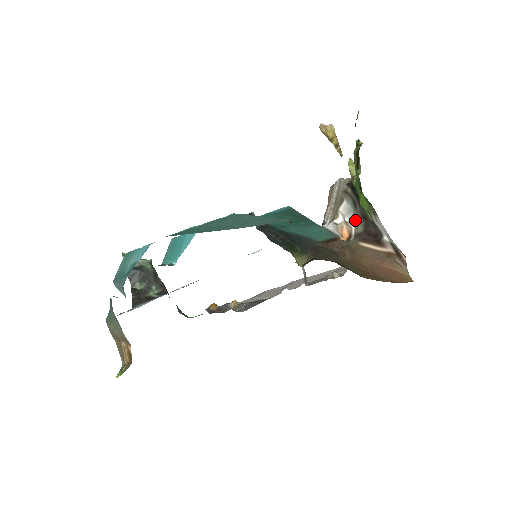
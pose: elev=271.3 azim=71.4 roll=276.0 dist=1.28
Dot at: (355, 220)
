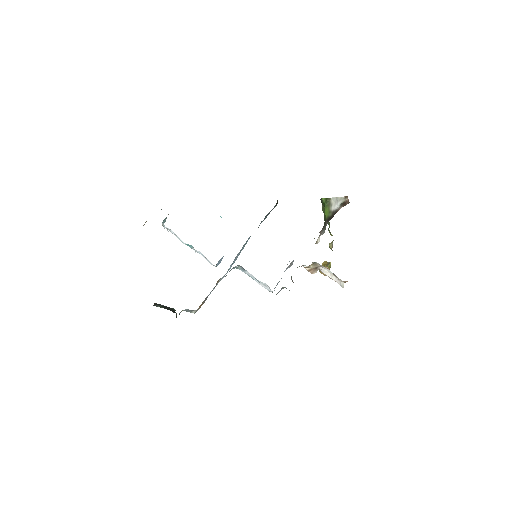
Dot at: (325, 229)
